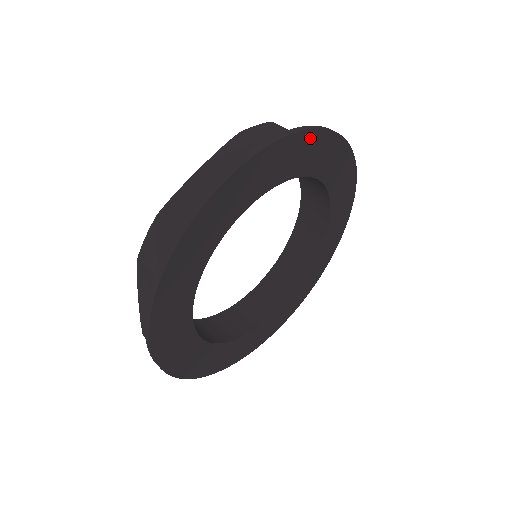
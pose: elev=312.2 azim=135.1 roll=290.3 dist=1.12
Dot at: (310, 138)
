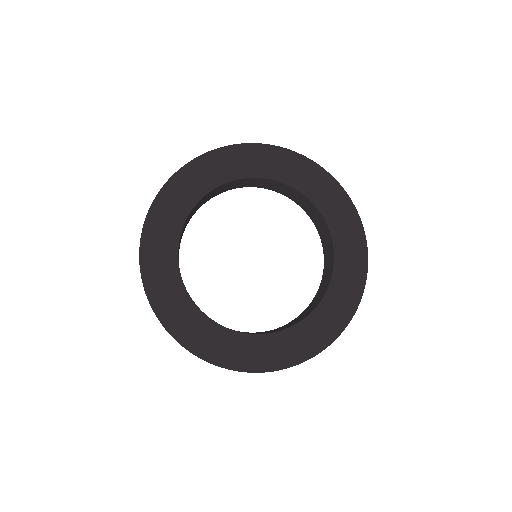
Dot at: (334, 187)
